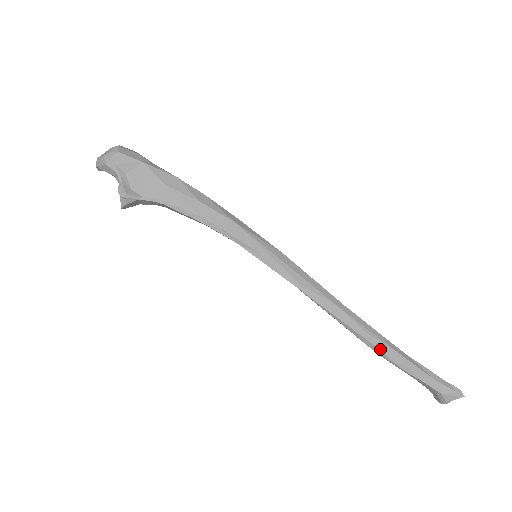
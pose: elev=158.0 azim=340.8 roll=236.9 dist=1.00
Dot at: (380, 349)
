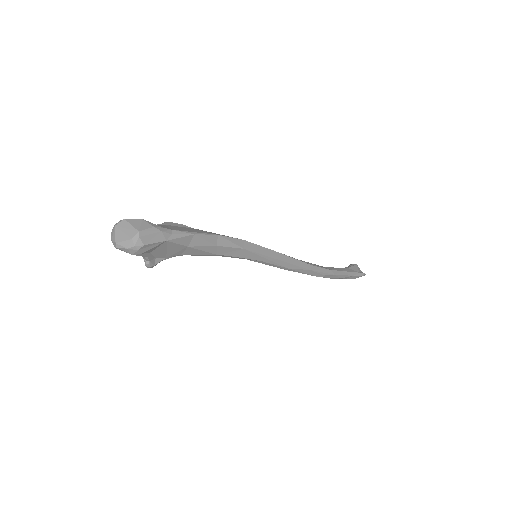
Dot at: occluded
